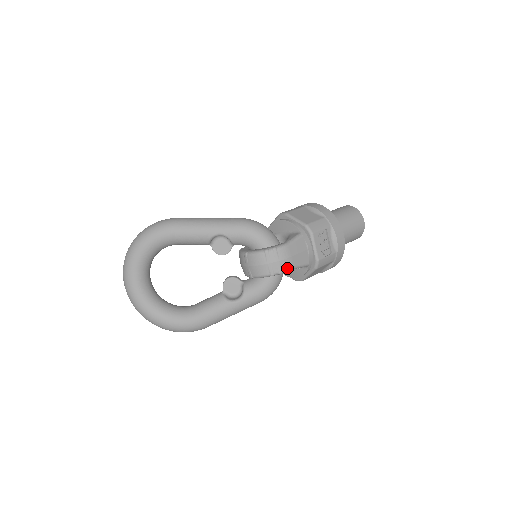
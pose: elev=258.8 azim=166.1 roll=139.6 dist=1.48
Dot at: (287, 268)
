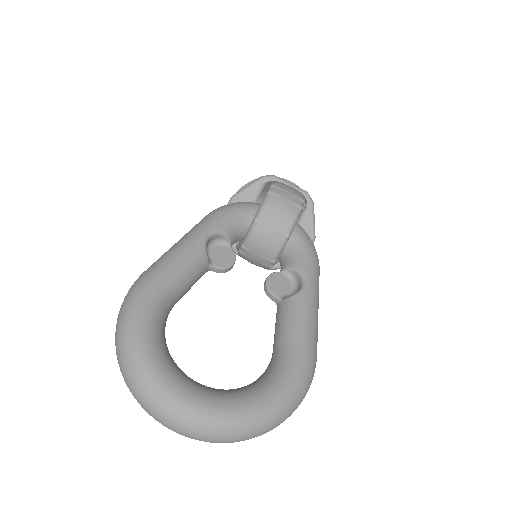
Dot at: (302, 195)
